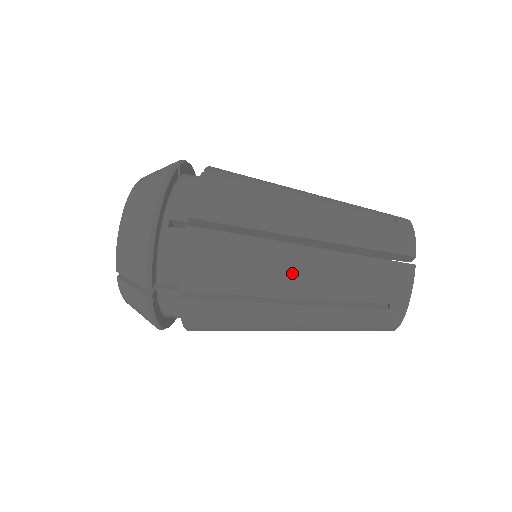
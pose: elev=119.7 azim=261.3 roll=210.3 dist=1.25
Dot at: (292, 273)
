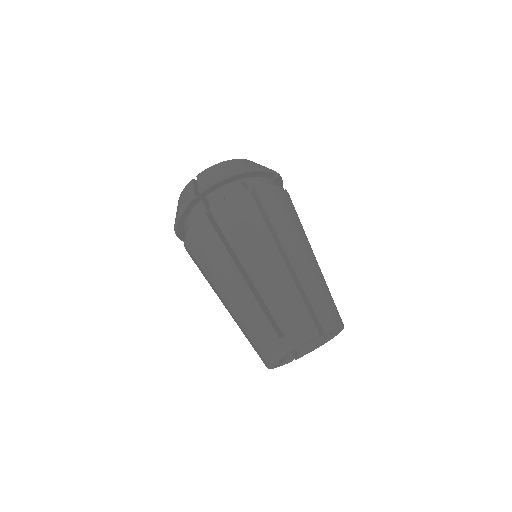
Dot at: (262, 262)
